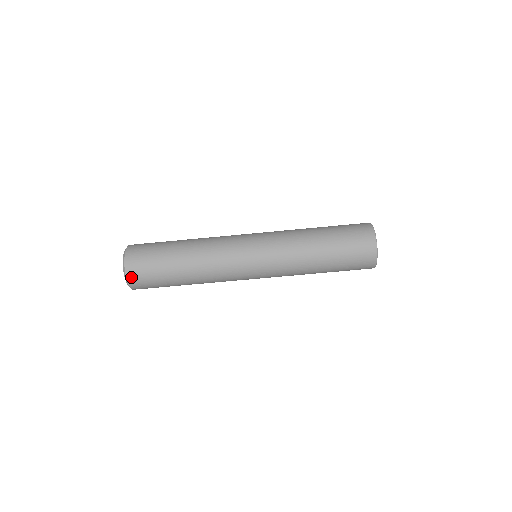
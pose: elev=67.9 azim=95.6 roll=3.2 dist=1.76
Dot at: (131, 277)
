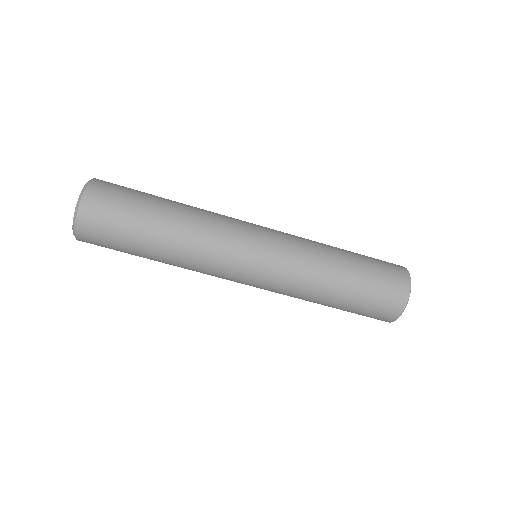
Dot at: (82, 237)
